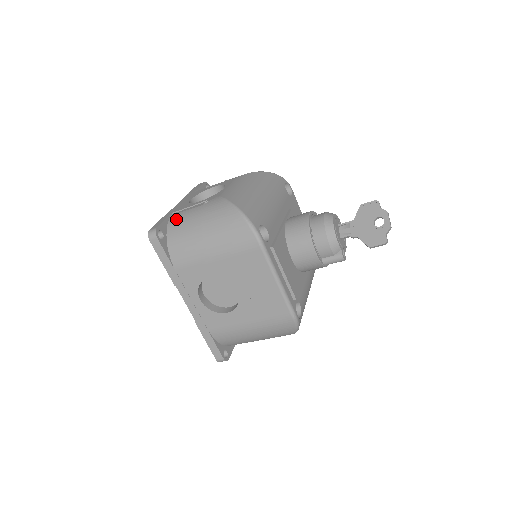
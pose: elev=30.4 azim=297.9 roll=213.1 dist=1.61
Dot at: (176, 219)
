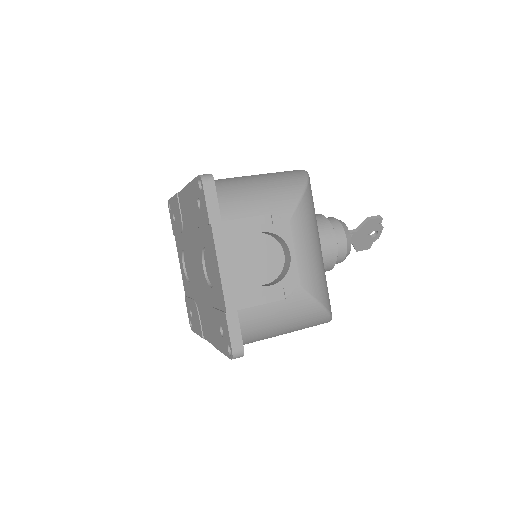
Dot at: (250, 319)
